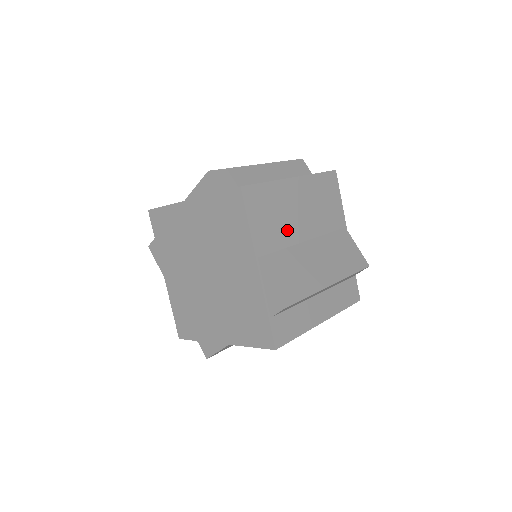
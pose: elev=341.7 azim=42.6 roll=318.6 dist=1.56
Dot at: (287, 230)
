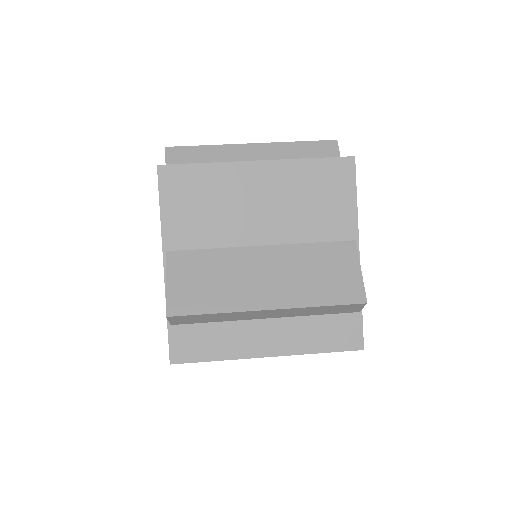
Dot at: (227, 226)
